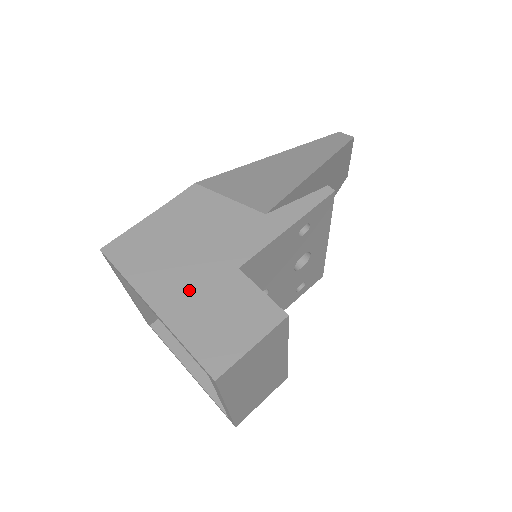
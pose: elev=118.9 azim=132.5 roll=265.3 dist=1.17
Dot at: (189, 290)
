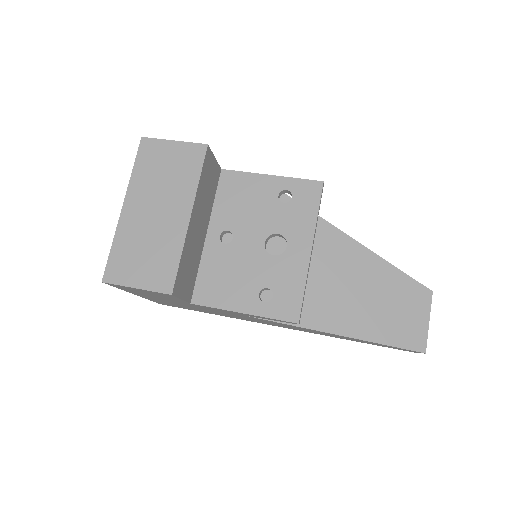
Dot at: occluded
